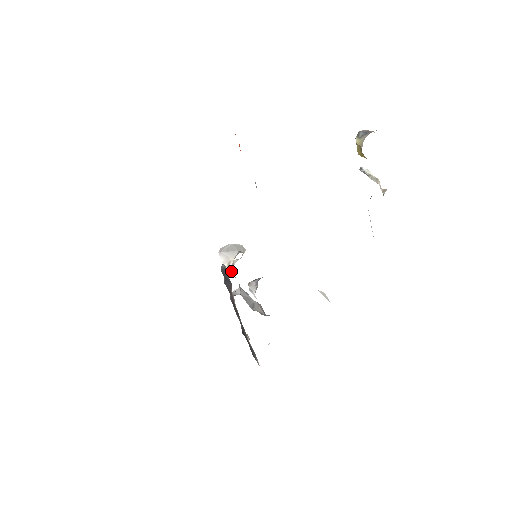
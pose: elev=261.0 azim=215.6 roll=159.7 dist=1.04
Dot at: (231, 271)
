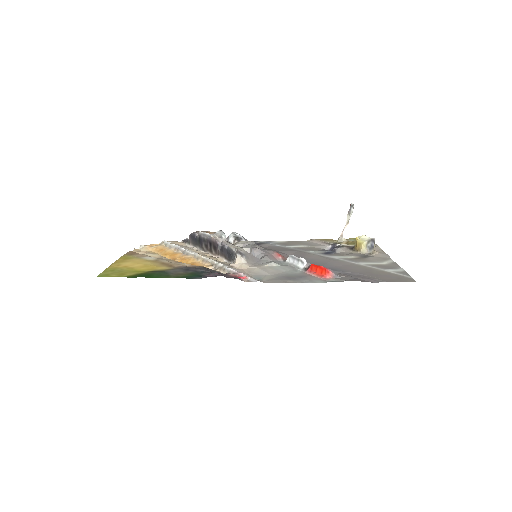
Dot at: (234, 246)
